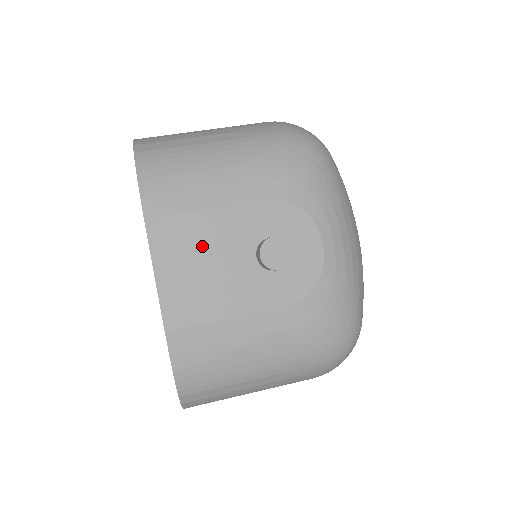
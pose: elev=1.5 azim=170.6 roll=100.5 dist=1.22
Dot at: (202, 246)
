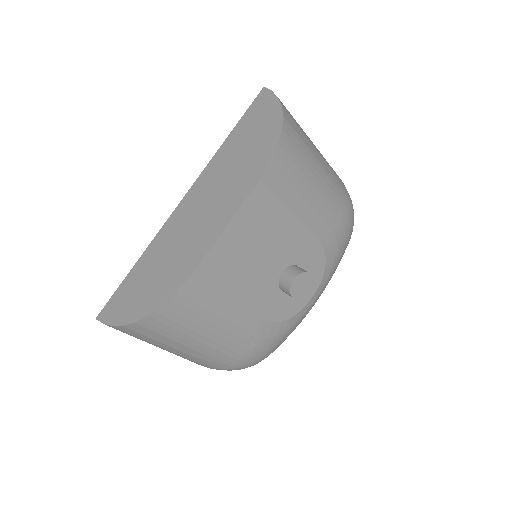
Dot at: (267, 235)
